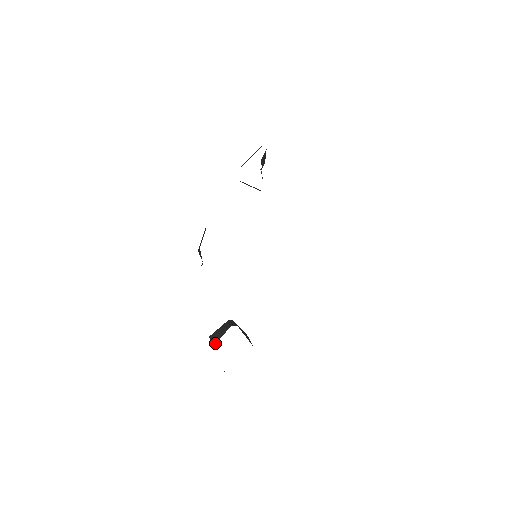
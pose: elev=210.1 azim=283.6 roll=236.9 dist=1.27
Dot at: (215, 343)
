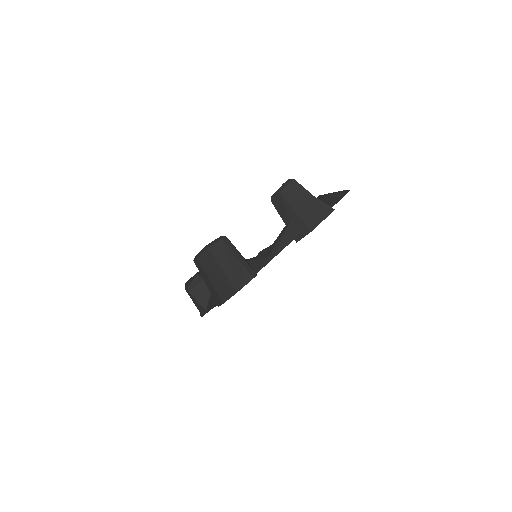
Dot at: occluded
